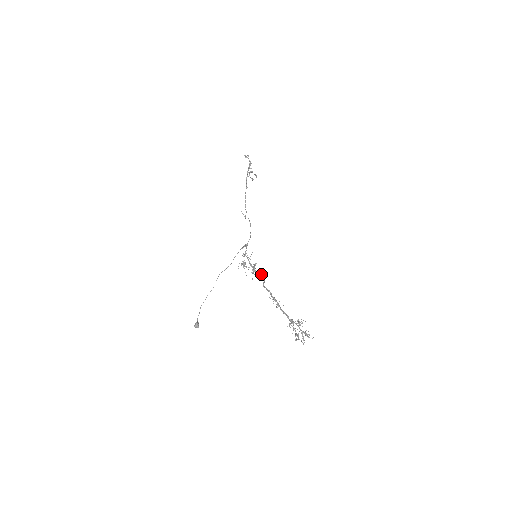
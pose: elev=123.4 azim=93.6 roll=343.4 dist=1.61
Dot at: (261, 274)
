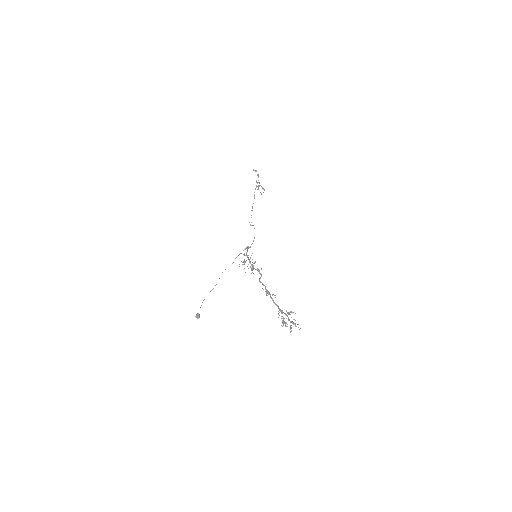
Dot at: (259, 271)
